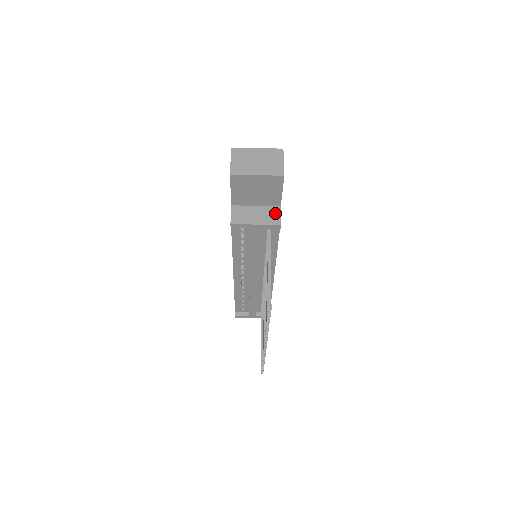
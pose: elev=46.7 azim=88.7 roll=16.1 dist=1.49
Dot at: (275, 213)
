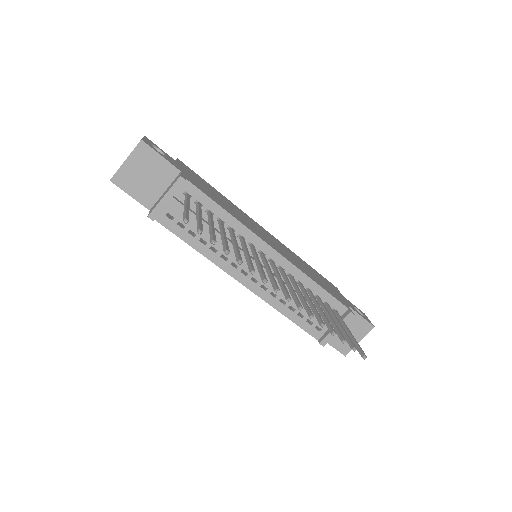
Dot at: occluded
